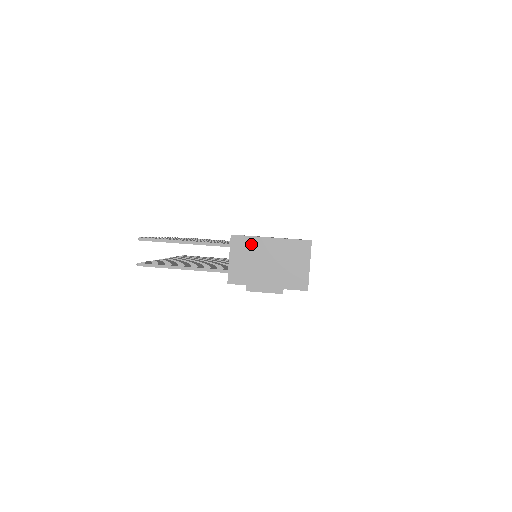
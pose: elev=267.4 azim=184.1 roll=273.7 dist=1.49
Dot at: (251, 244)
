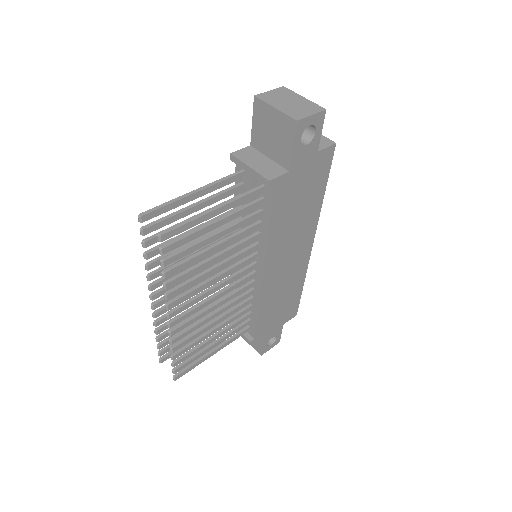
Dot at: (261, 98)
